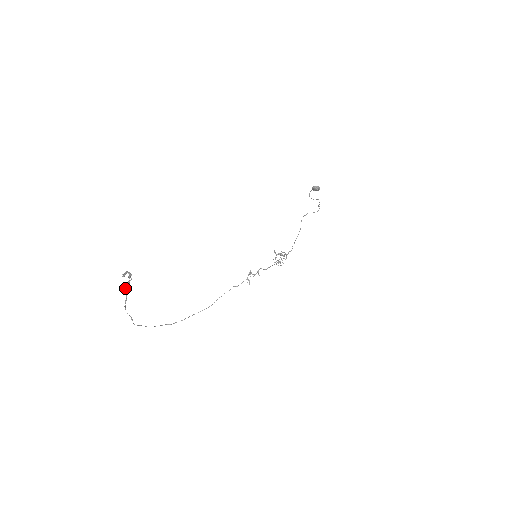
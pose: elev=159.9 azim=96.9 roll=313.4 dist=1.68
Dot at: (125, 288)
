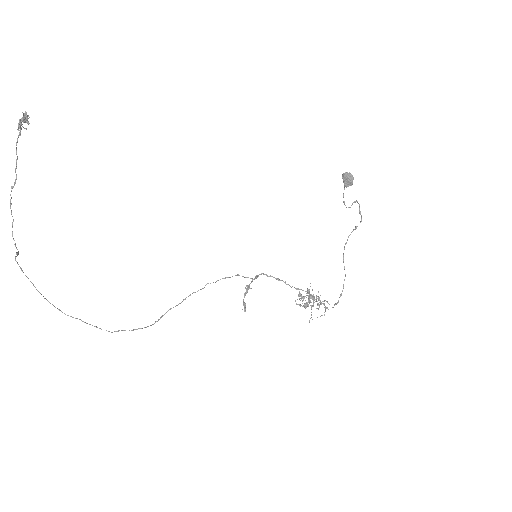
Dot at: (16, 153)
